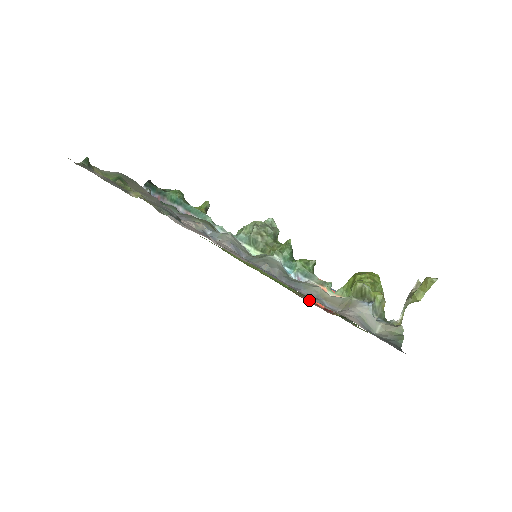
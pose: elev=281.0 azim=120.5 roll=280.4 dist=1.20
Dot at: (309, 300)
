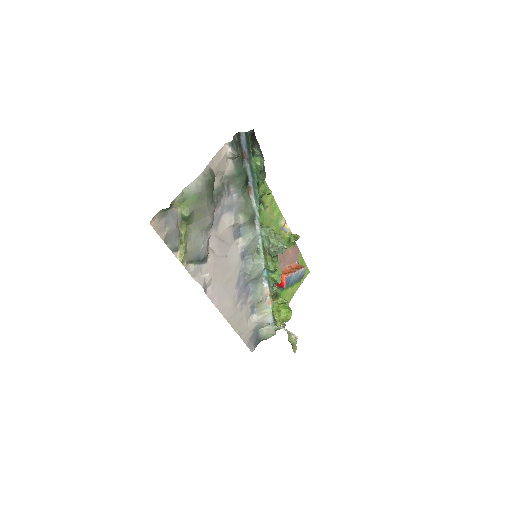
Dot at: (282, 262)
